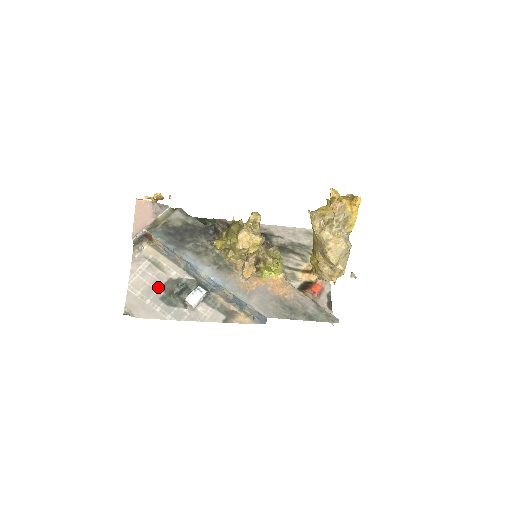
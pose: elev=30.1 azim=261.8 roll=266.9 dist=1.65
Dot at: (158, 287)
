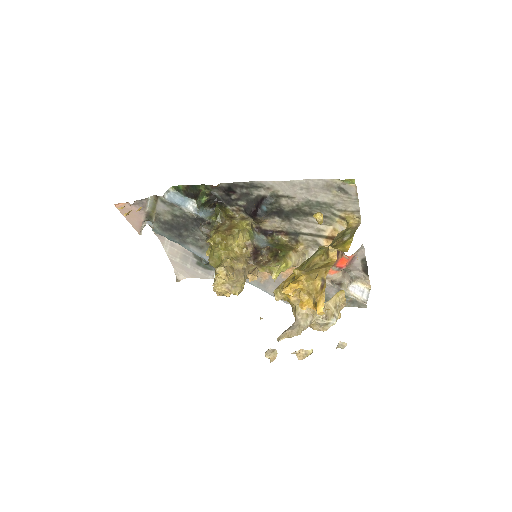
Dot at: (190, 255)
